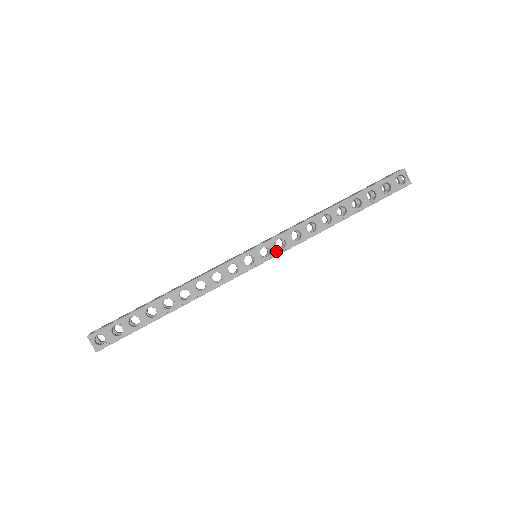
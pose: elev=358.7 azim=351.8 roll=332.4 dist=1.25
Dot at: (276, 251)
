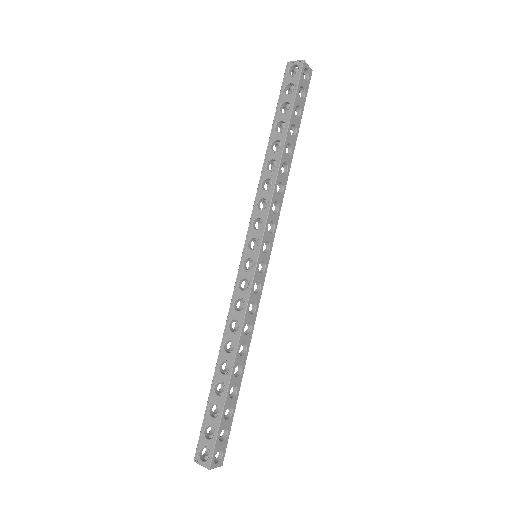
Dot at: (260, 233)
